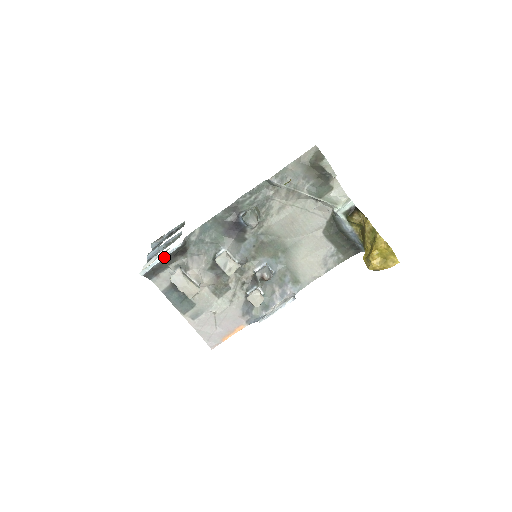
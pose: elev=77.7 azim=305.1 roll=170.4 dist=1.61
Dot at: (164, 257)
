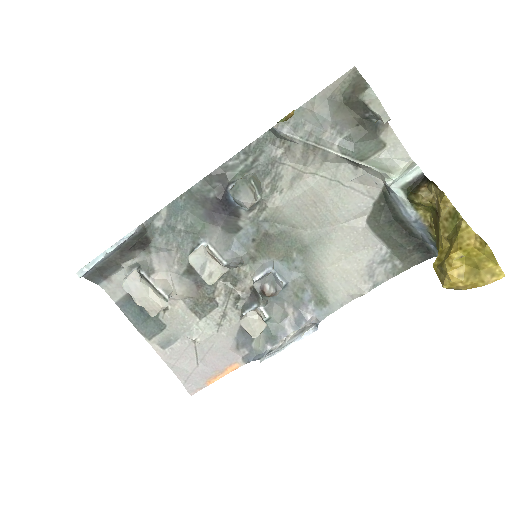
Dot at: (110, 250)
